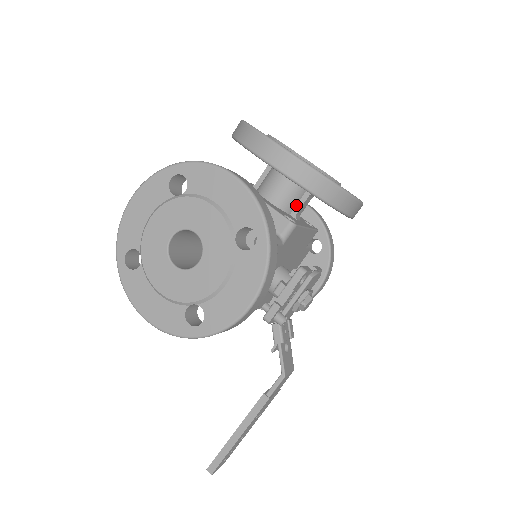
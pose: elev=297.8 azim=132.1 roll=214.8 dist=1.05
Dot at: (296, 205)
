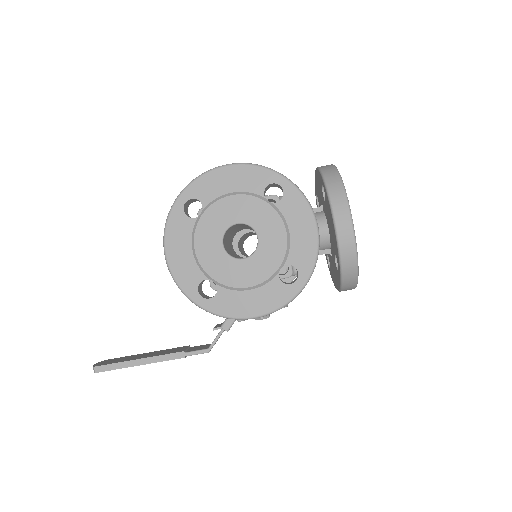
Dot at: occluded
